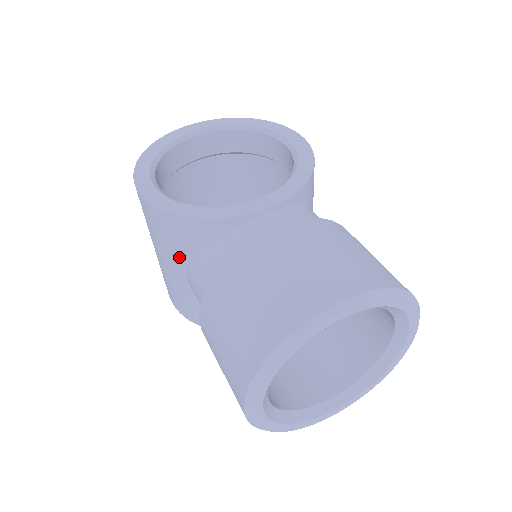
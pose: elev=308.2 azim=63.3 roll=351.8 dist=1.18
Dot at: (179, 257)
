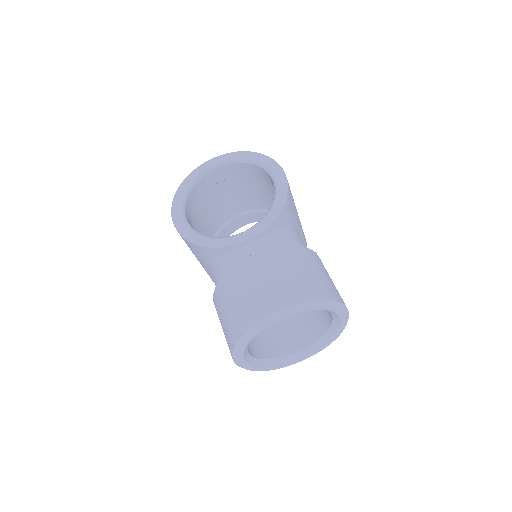
Dot at: (203, 262)
